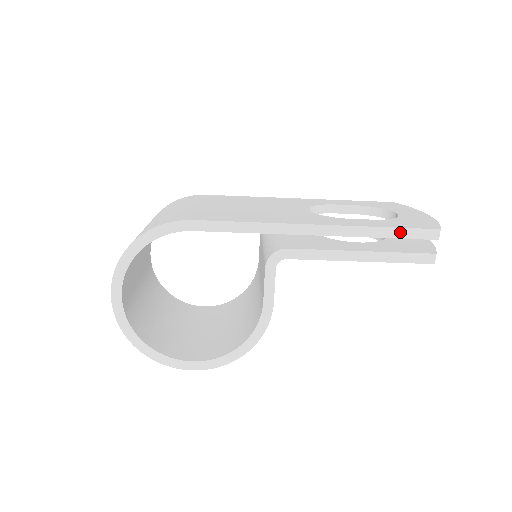
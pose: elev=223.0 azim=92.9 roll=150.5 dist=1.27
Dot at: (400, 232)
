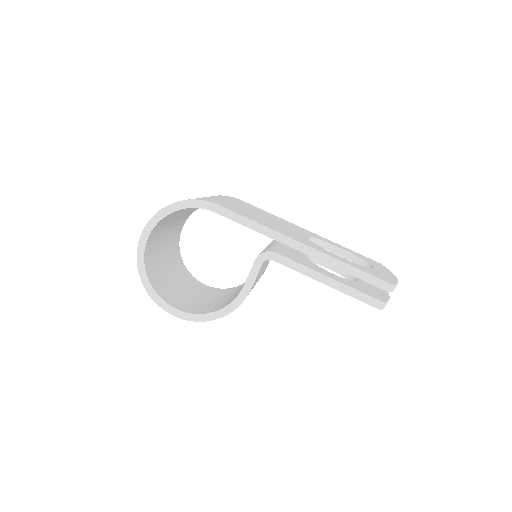
Dot at: (362, 274)
